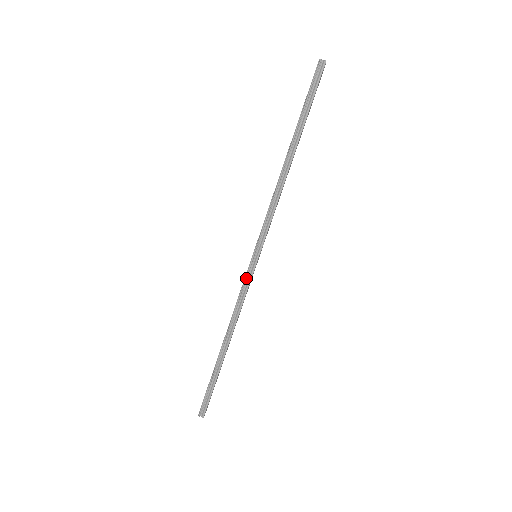
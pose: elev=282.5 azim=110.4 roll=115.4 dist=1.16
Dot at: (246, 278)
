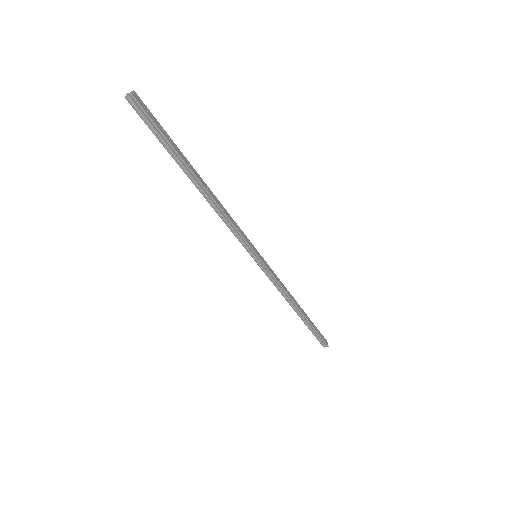
Dot at: (265, 273)
